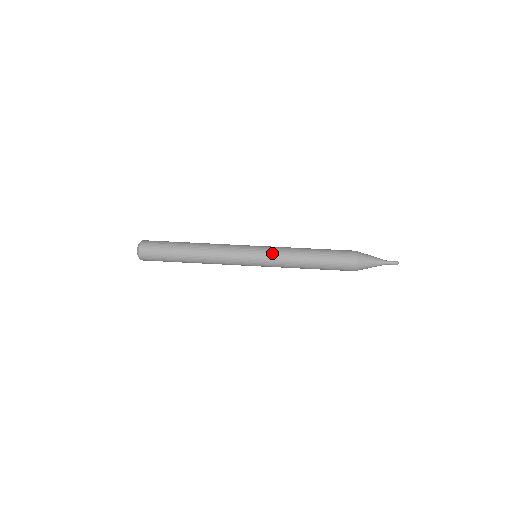
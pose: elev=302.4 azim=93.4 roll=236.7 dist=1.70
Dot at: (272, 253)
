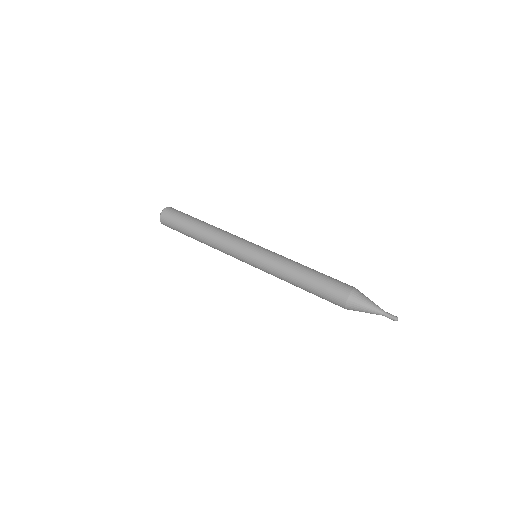
Dot at: (273, 252)
